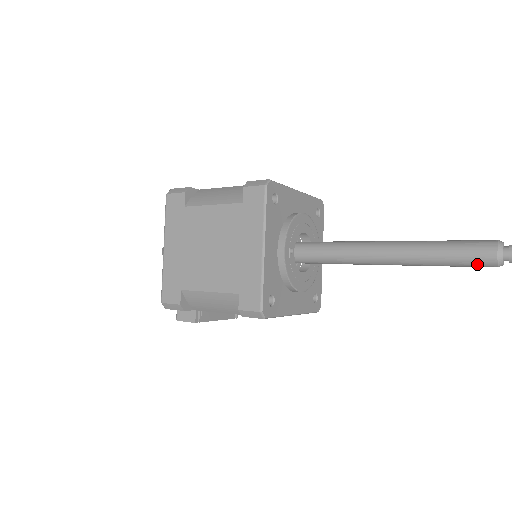
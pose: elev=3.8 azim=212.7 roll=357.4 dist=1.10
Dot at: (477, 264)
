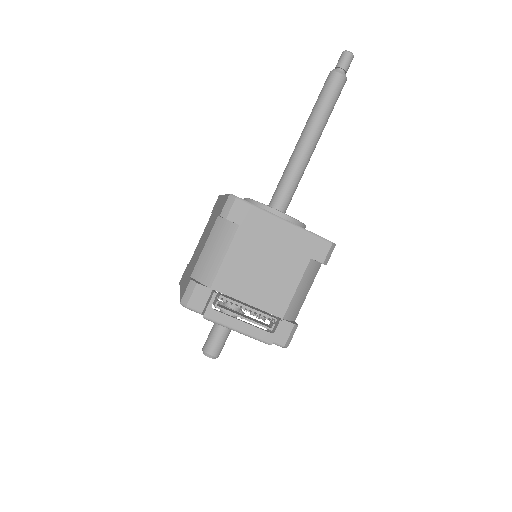
Dot at: (331, 83)
